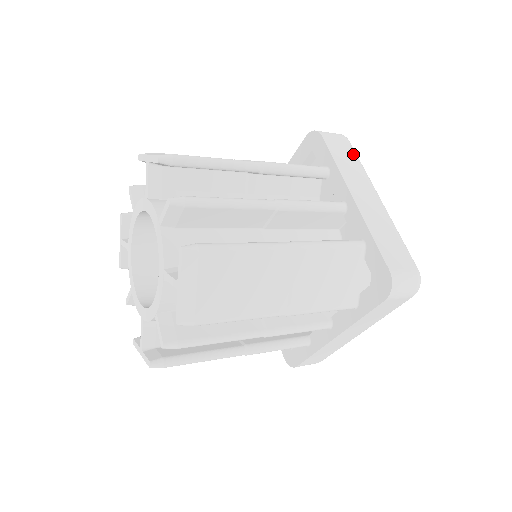
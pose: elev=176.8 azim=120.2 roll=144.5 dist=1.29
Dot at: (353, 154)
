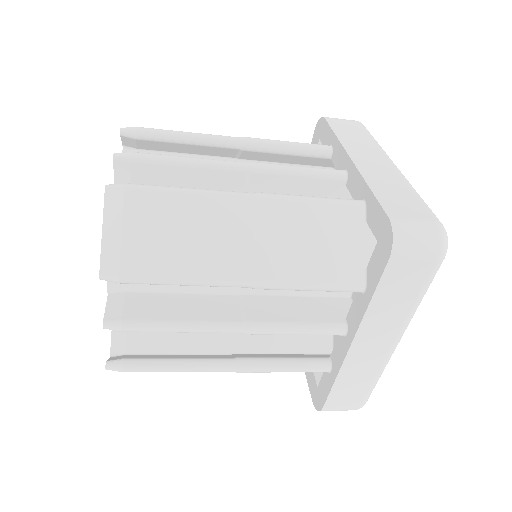
Dot at: (364, 131)
